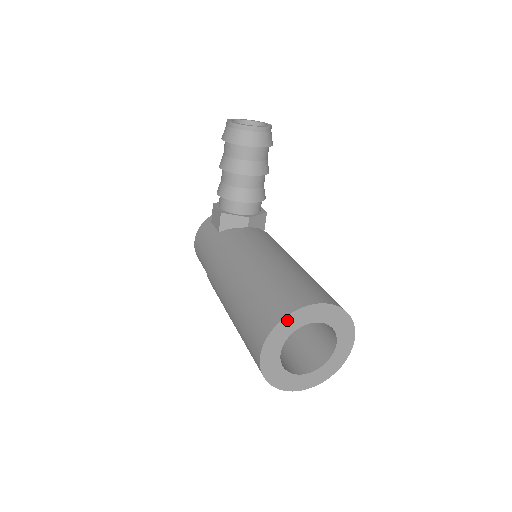
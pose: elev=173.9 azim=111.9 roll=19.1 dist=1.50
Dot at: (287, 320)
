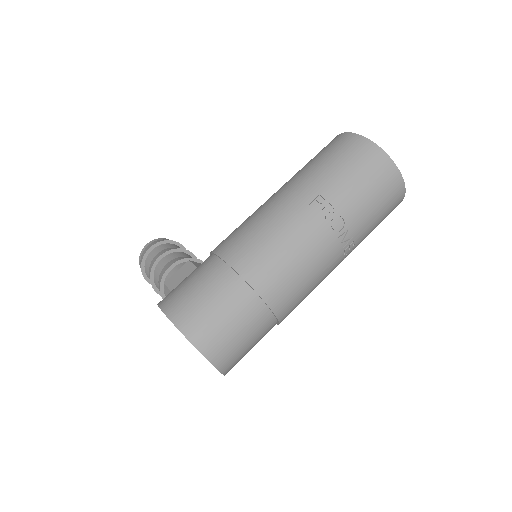
Dot at: occluded
